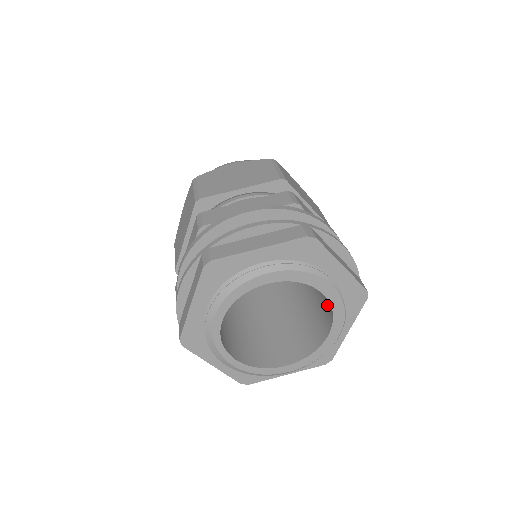
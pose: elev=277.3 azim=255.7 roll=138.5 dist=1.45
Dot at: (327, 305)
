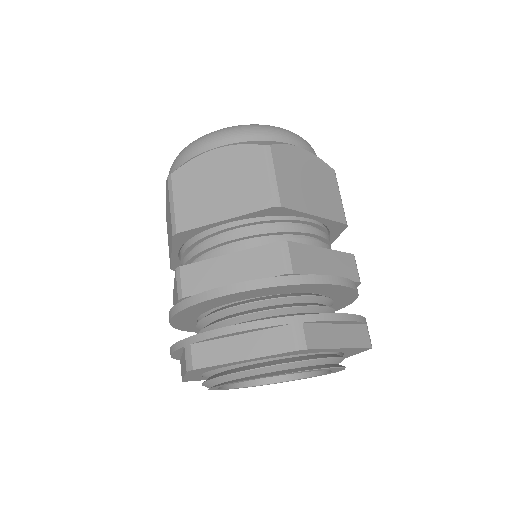
Dot at: occluded
